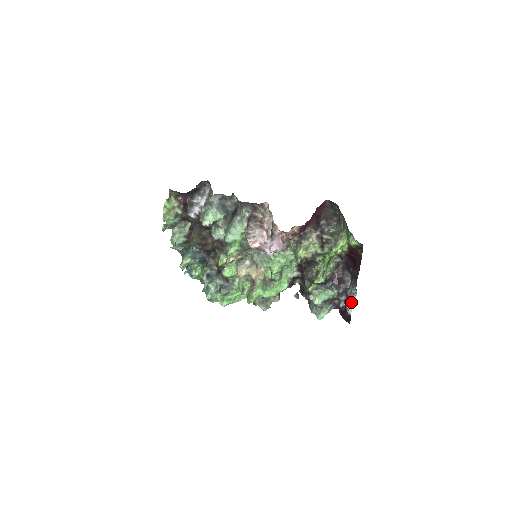
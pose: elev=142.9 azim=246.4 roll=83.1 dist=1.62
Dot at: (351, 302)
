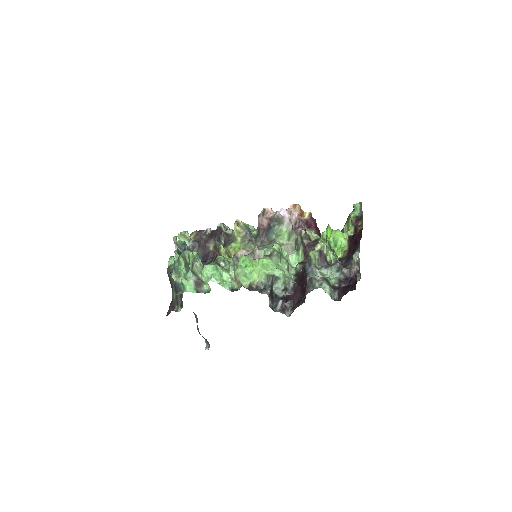
Dot at: occluded
